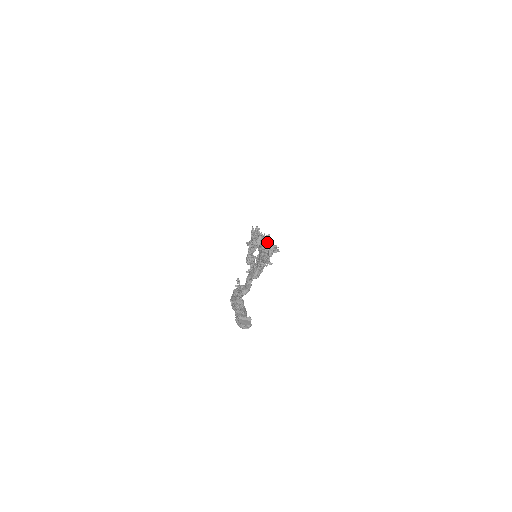
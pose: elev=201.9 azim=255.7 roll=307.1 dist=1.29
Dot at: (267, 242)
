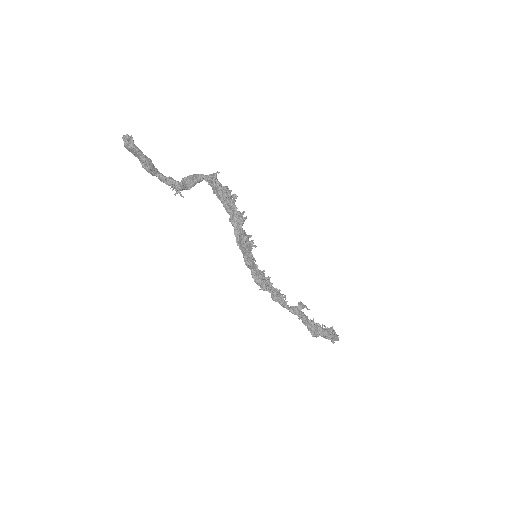
Dot at: (213, 176)
